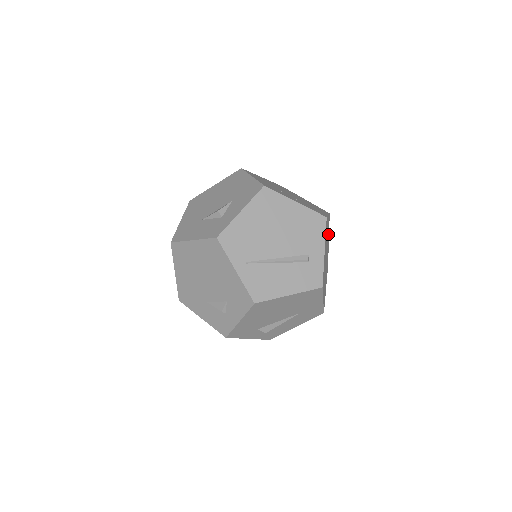
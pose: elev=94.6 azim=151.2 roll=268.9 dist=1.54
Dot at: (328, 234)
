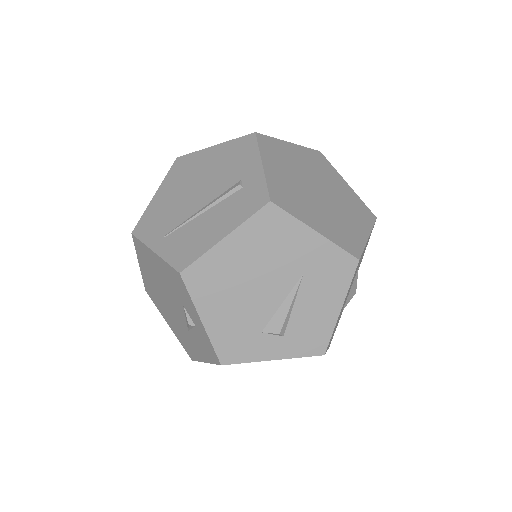
Dot at: (326, 171)
